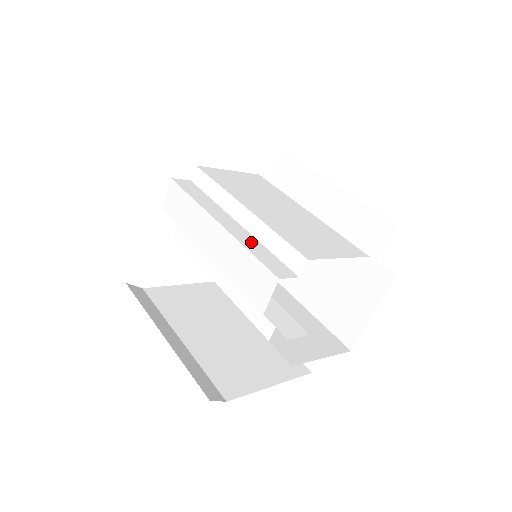
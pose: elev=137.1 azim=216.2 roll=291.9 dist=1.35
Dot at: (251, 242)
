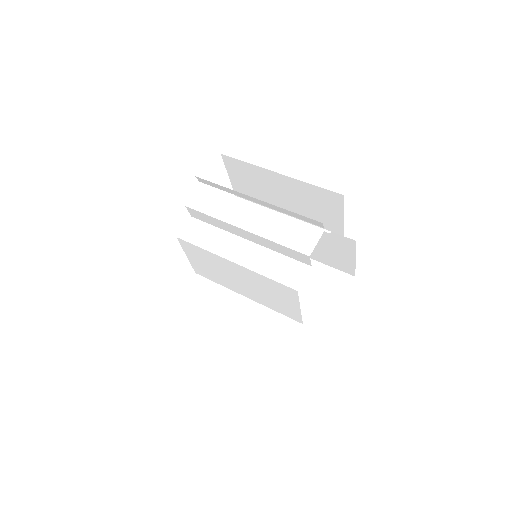
Dot at: occluded
